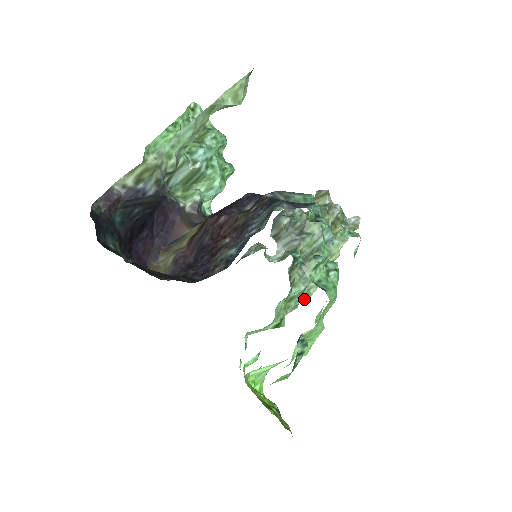
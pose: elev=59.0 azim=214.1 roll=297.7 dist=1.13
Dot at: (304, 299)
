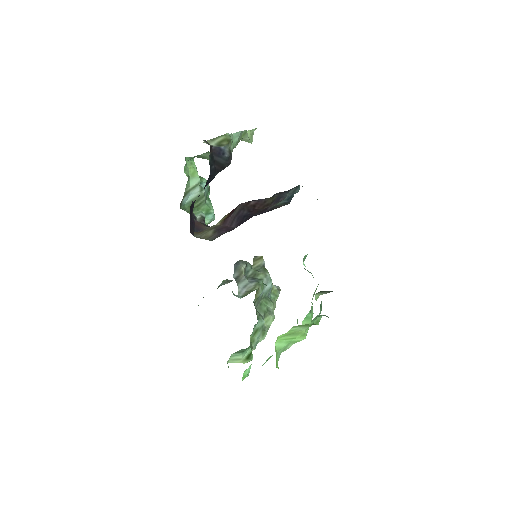
Dot at: (262, 337)
